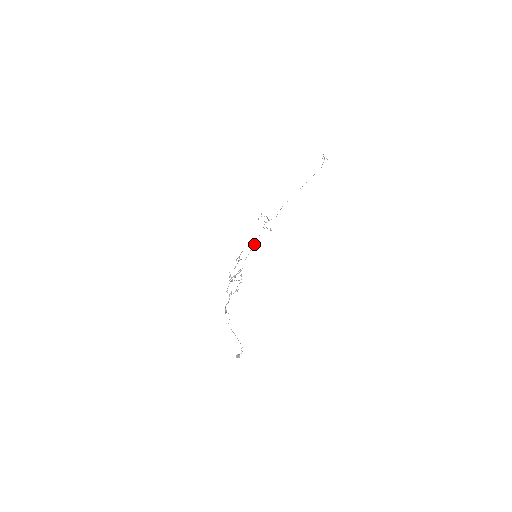
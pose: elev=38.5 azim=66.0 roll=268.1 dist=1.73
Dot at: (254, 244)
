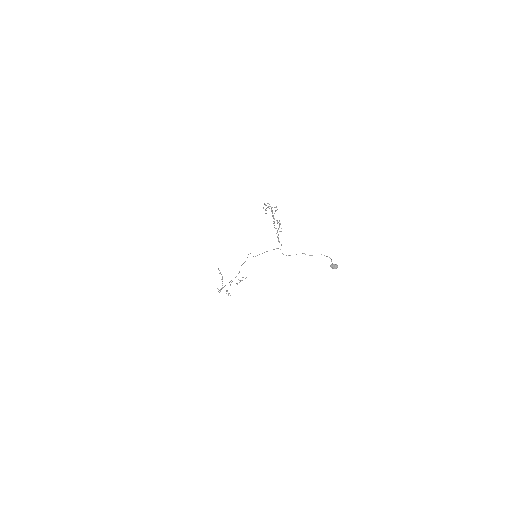
Dot at: occluded
